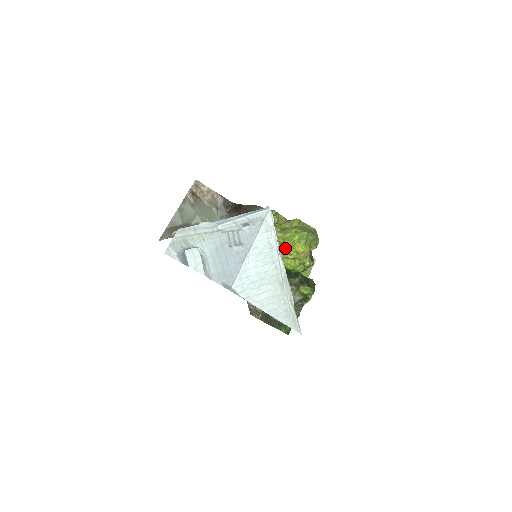
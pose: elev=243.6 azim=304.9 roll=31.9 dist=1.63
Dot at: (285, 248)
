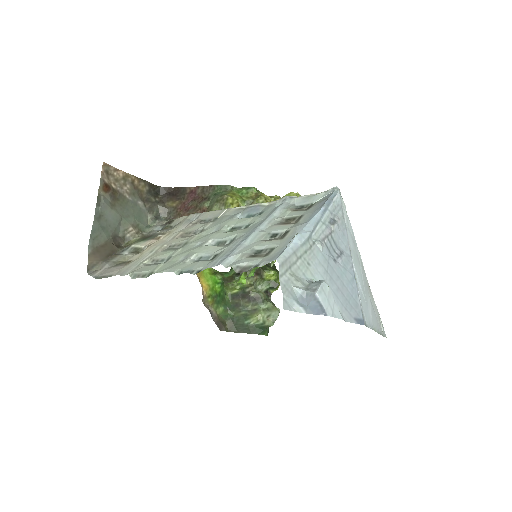
Dot at: occluded
